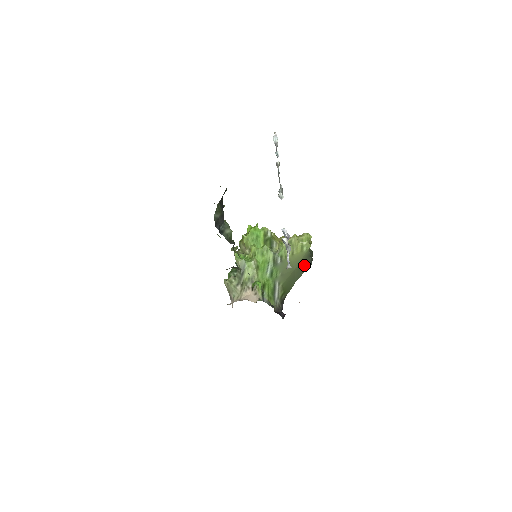
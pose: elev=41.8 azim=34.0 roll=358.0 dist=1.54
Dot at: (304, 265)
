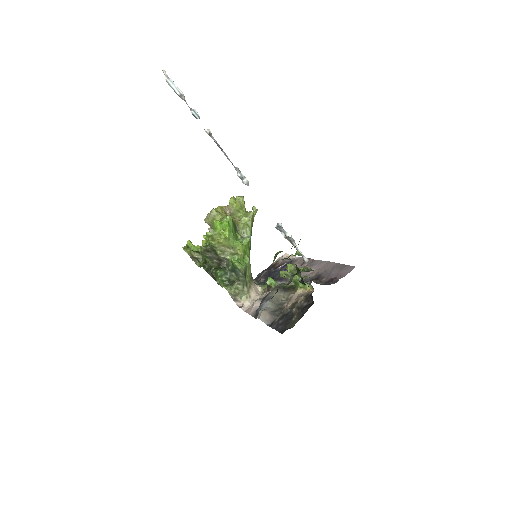
Dot at: occluded
